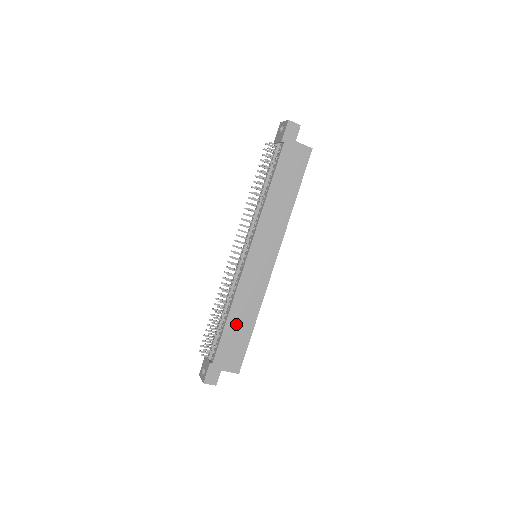
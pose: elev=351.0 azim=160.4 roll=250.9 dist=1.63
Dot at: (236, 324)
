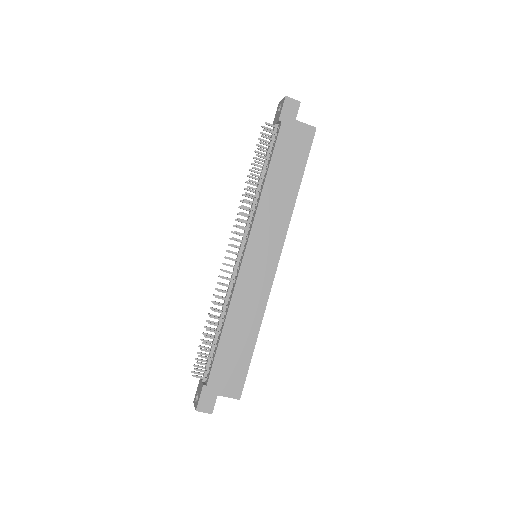
Dot at: (234, 337)
